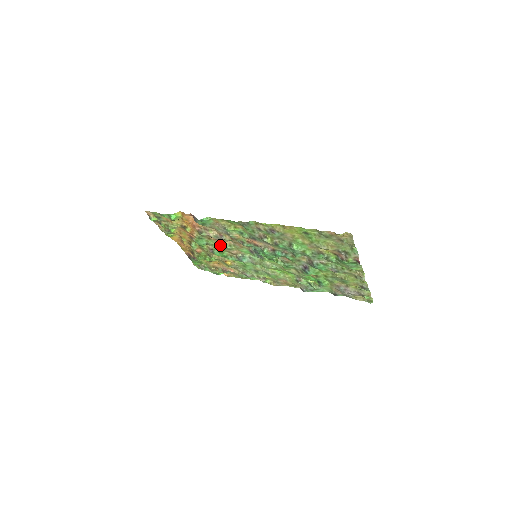
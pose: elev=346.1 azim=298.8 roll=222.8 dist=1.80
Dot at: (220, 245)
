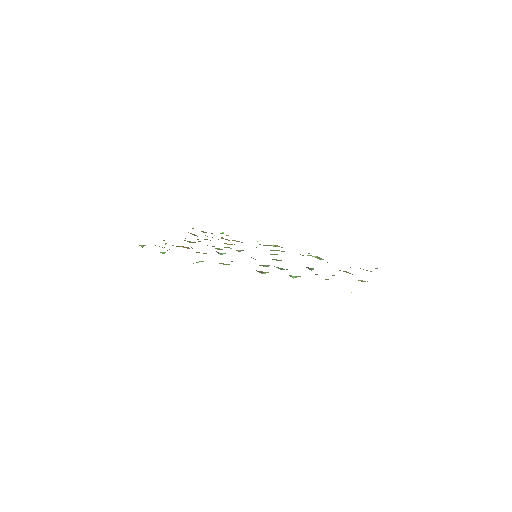
Dot at: (217, 248)
